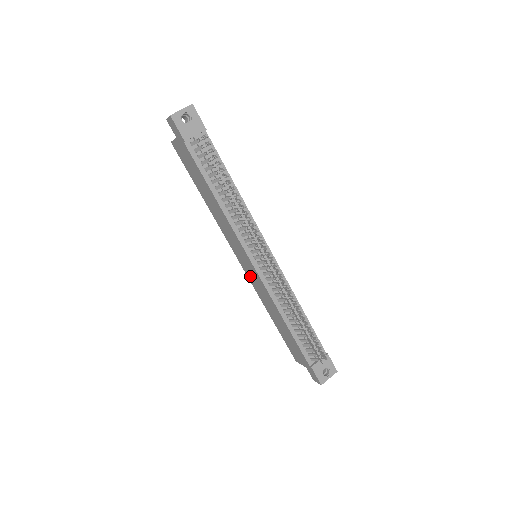
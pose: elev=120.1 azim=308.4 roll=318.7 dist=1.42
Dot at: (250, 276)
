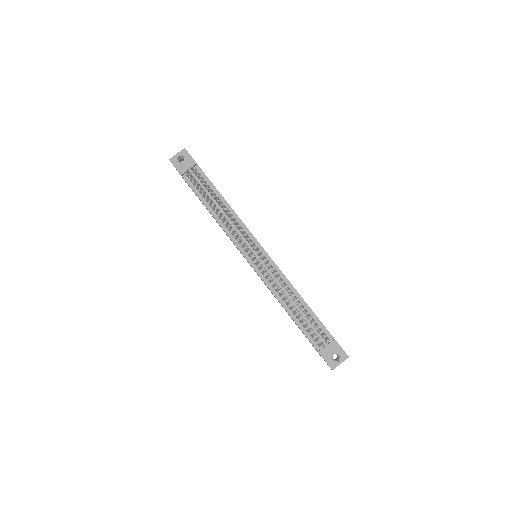
Dot at: occluded
